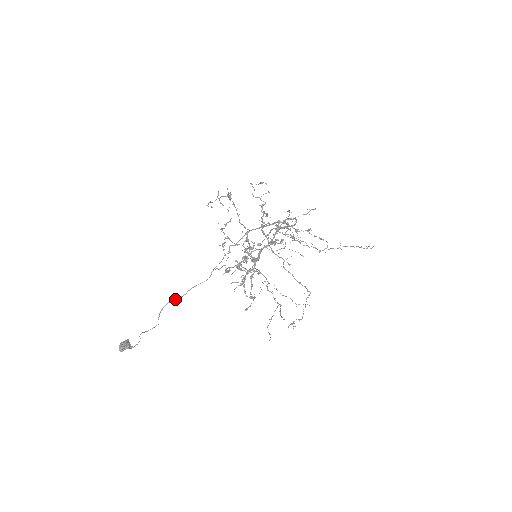
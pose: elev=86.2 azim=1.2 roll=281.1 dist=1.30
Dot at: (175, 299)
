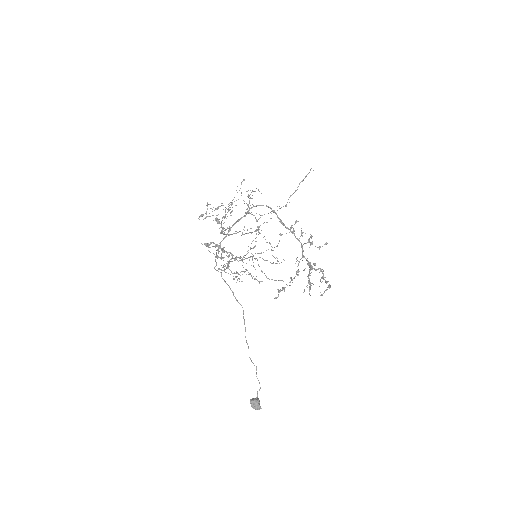
Dot at: (247, 343)
